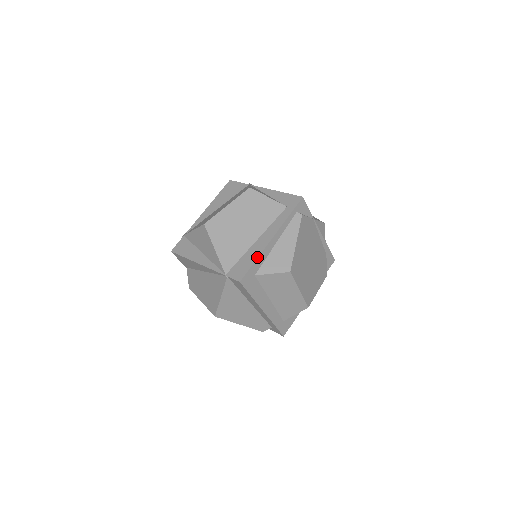
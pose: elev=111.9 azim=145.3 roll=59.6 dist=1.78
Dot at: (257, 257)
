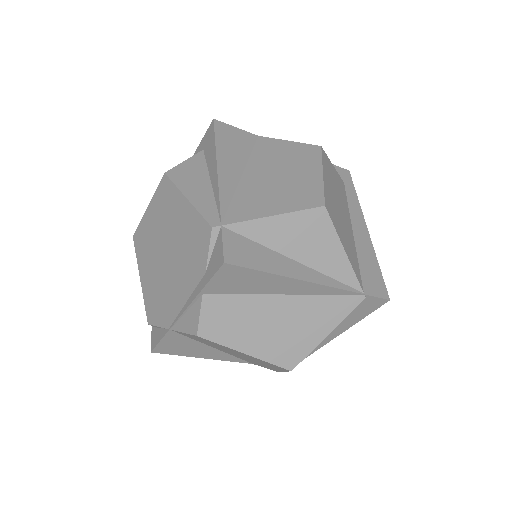
Dot at: occluded
